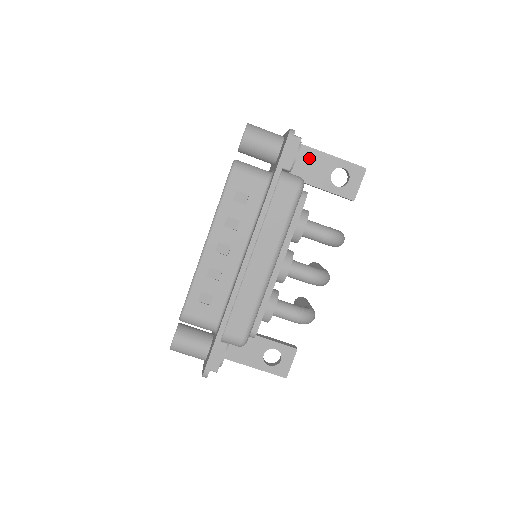
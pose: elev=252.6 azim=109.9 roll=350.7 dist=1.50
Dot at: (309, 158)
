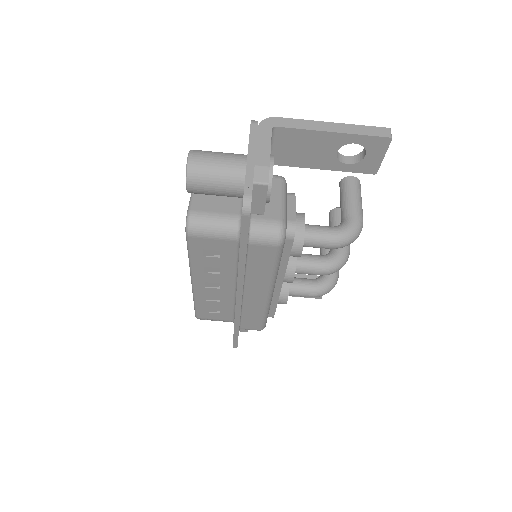
Dot at: (299, 141)
